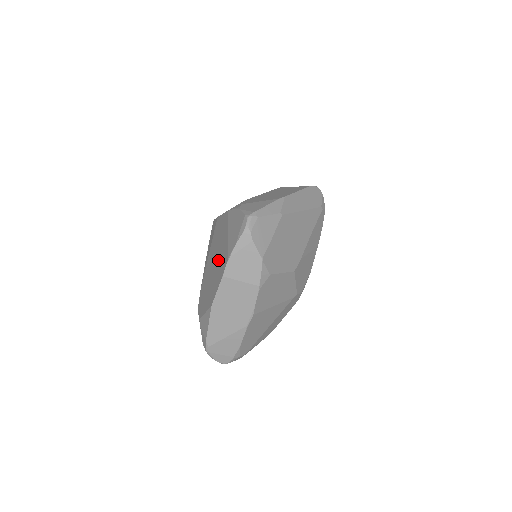
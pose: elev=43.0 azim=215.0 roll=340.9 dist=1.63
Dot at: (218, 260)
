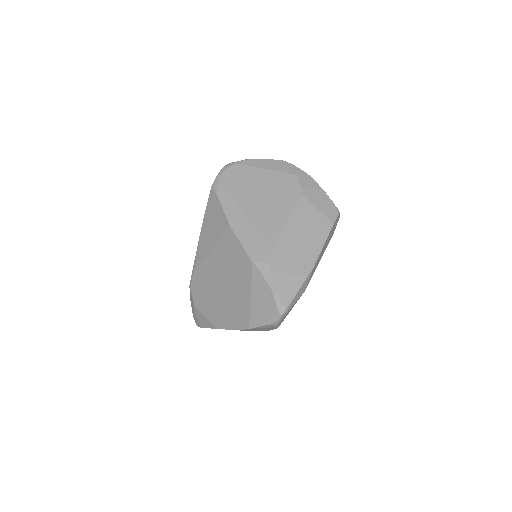
Dot at: (231, 297)
